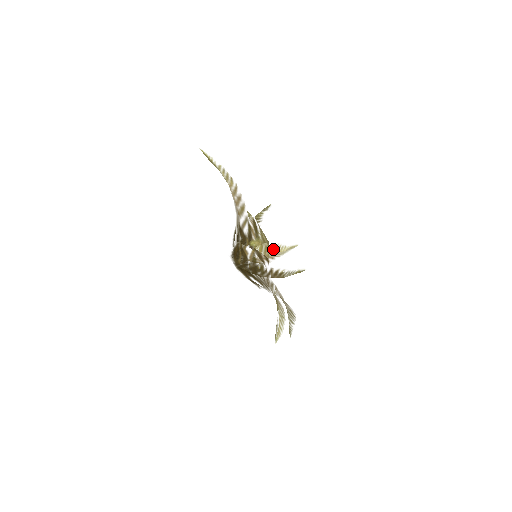
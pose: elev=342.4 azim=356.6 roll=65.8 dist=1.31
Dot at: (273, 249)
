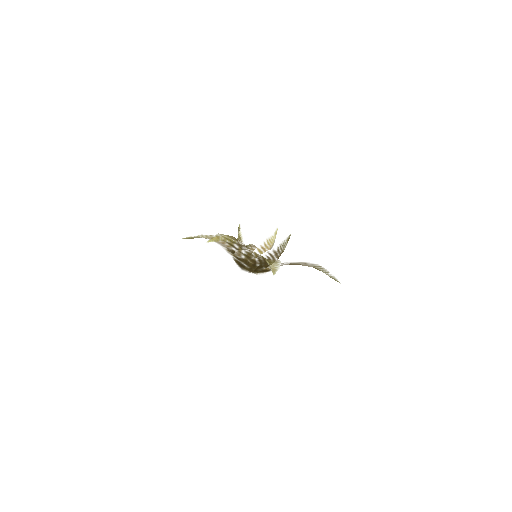
Dot at: (267, 245)
